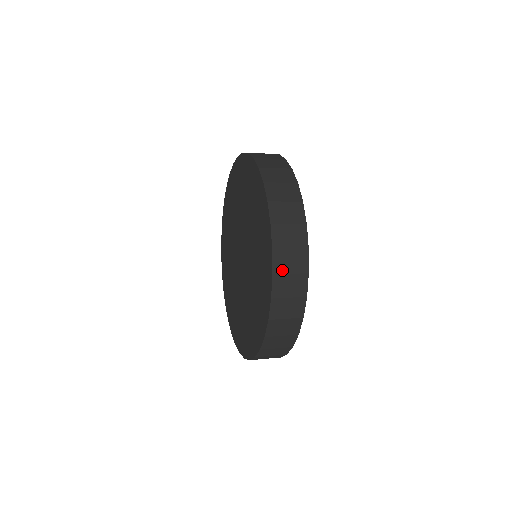
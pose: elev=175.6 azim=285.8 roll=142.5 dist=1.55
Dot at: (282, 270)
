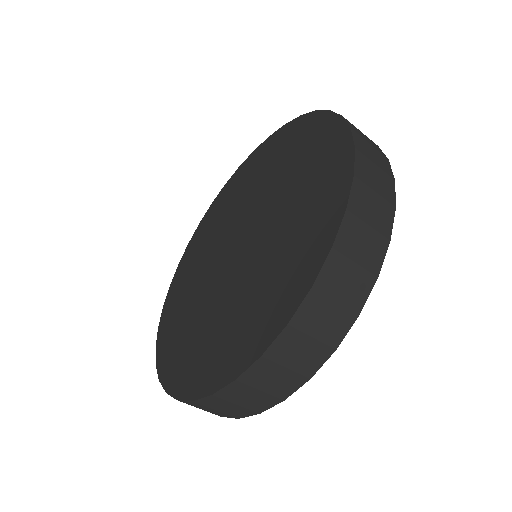
Dot at: (347, 249)
